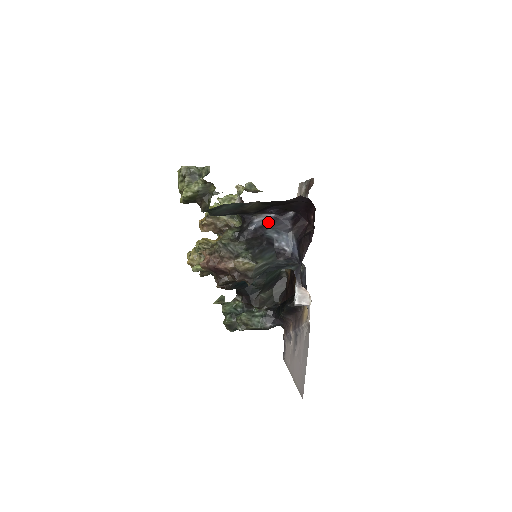
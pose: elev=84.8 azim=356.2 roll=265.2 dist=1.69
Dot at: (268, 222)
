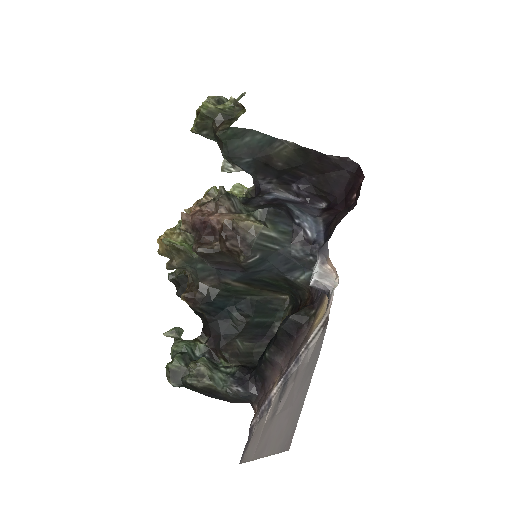
Dot at: (290, 200)
